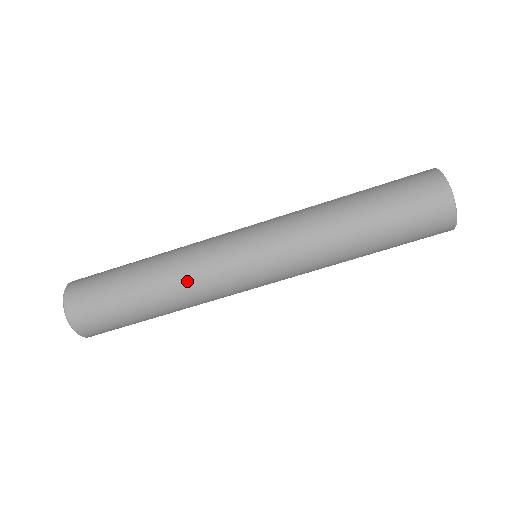
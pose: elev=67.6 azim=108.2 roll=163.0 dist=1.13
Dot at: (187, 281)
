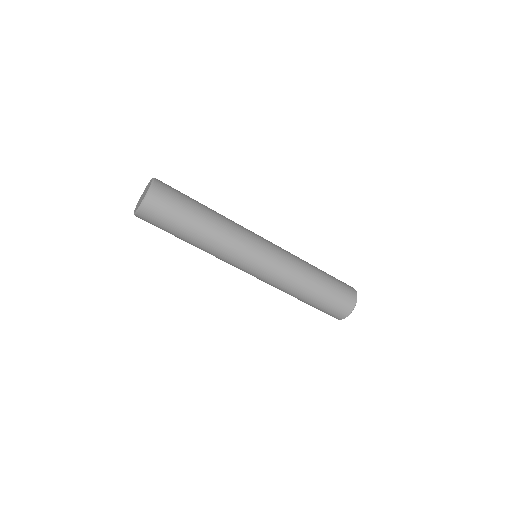
Dot at: (228, 233)
